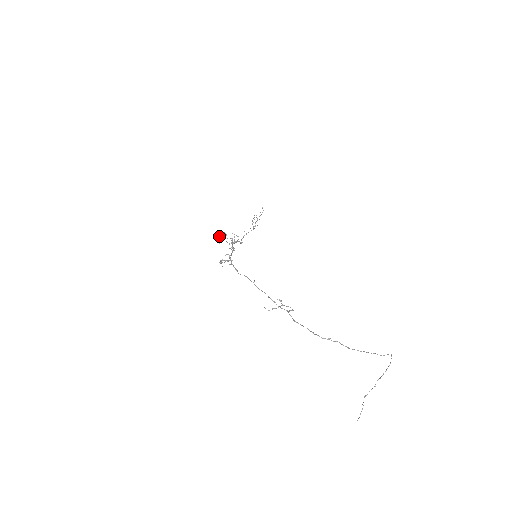
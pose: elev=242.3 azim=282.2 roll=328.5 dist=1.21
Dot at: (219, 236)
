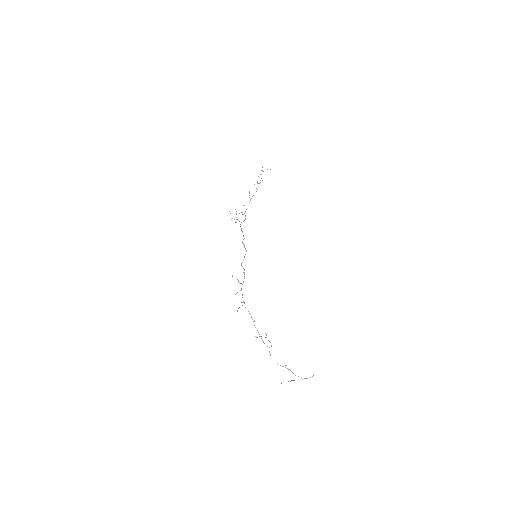
Dot at: occluded
